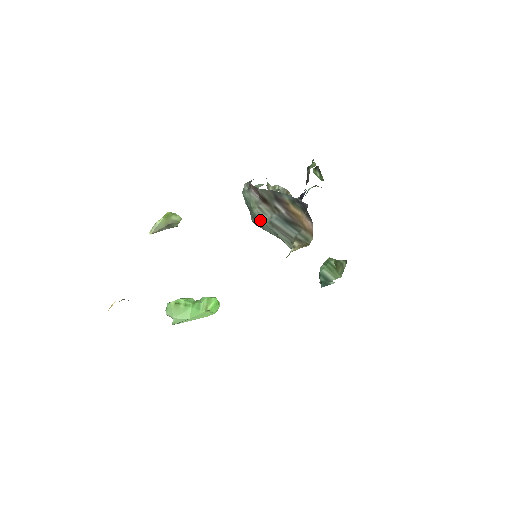
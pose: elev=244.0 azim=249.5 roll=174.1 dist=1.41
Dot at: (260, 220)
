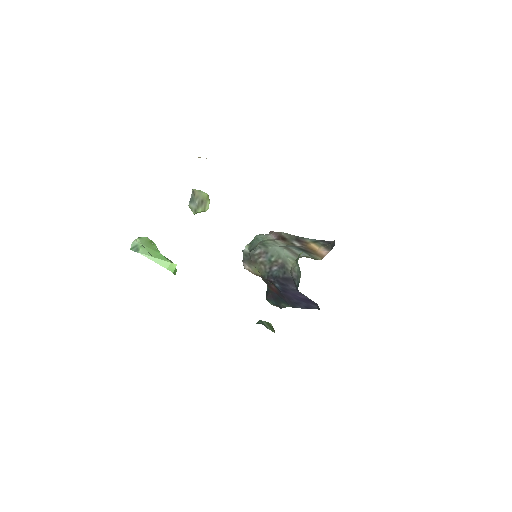
Dot at: (271, 246)
